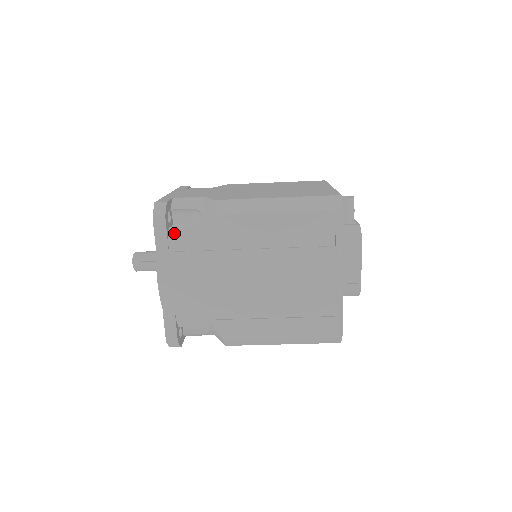
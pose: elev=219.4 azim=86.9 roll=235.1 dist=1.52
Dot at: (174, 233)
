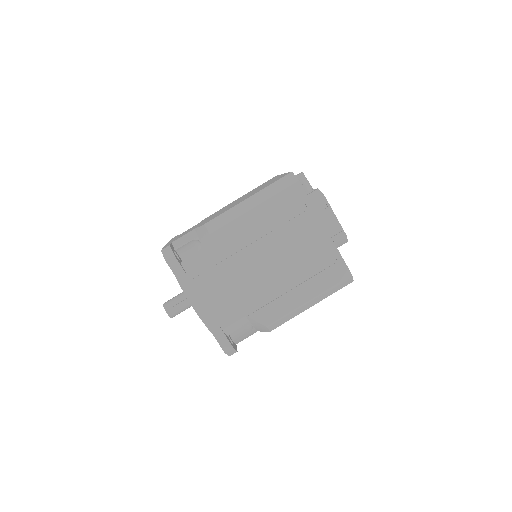
Dot at: (187, 265)
